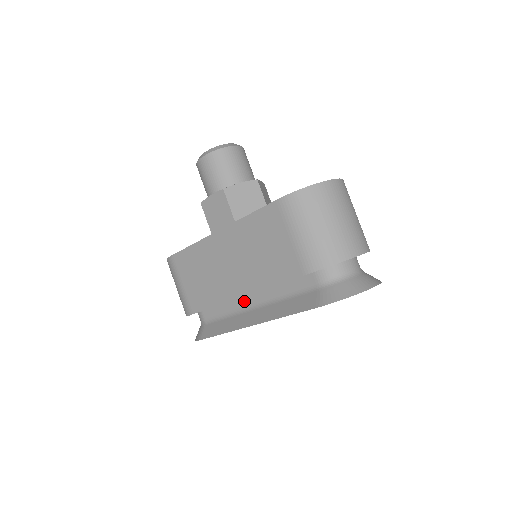
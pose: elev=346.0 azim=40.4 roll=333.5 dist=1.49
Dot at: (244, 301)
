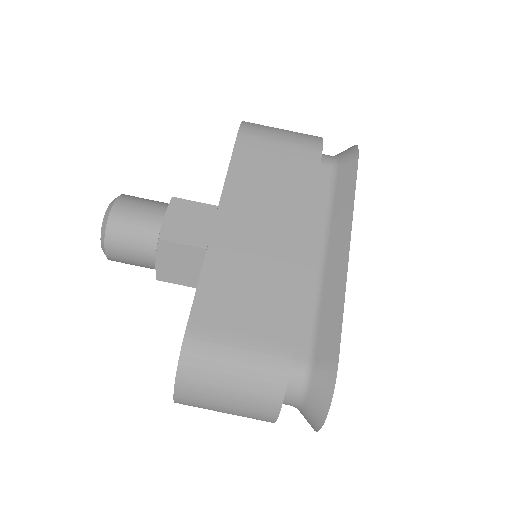
Dot at: (310, 265)
